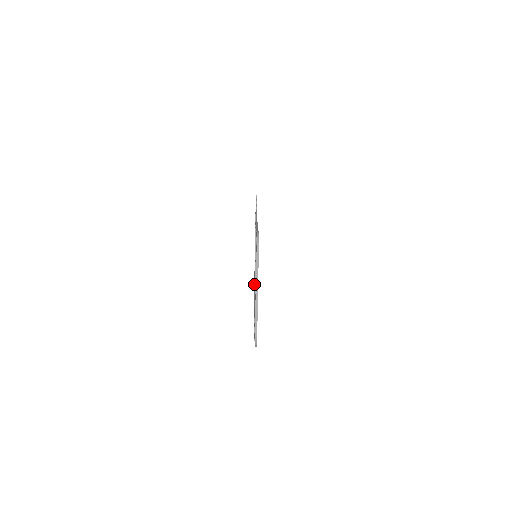
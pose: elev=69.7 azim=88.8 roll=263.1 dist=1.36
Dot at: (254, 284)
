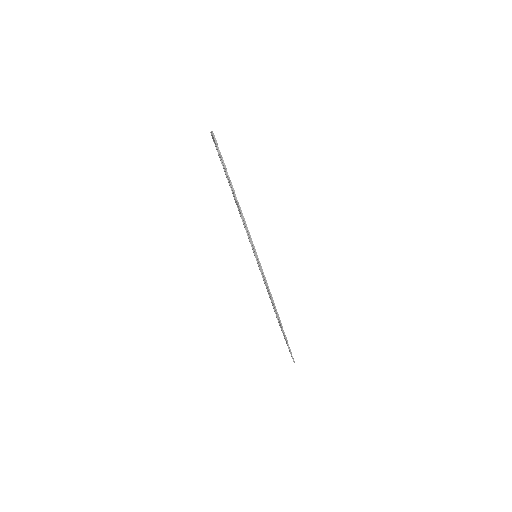
Dot at: occluded
